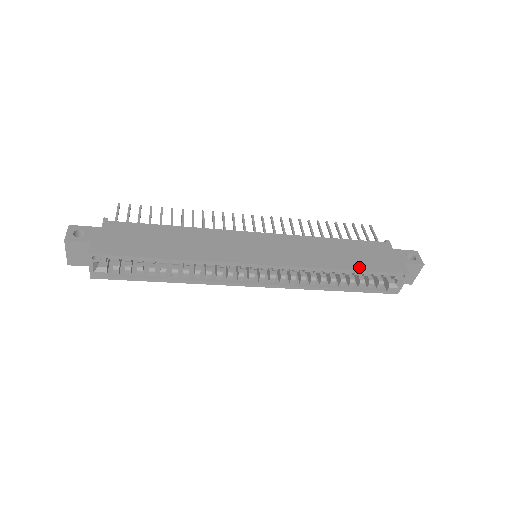
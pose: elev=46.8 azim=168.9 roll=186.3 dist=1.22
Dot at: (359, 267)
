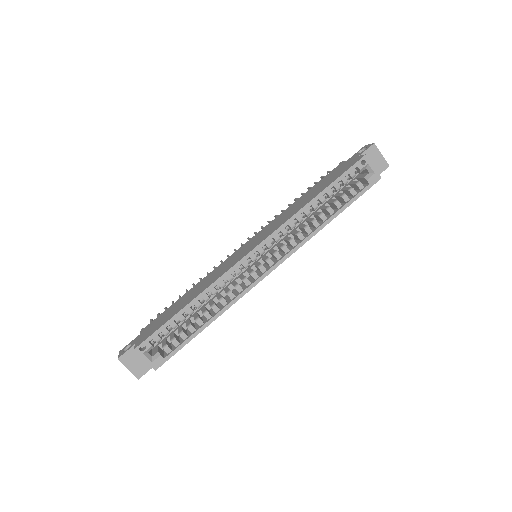
Dot at: (325, 187)
